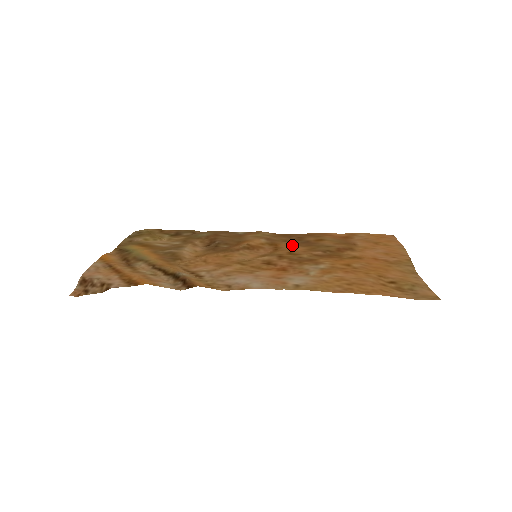
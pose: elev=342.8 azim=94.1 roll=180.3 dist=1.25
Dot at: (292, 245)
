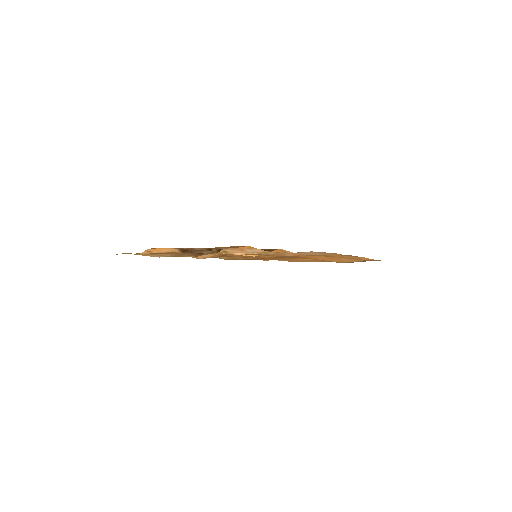
Dot at: (260, 257)
